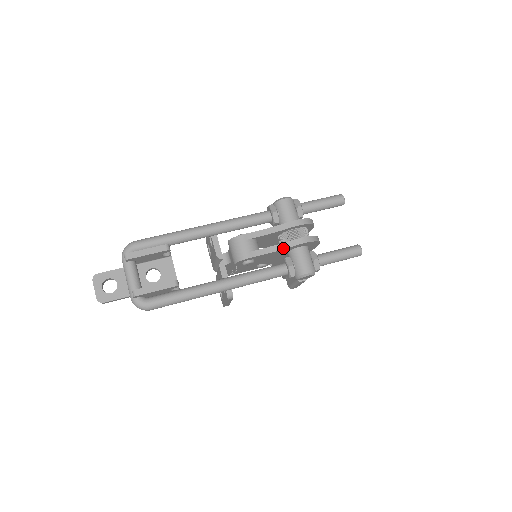
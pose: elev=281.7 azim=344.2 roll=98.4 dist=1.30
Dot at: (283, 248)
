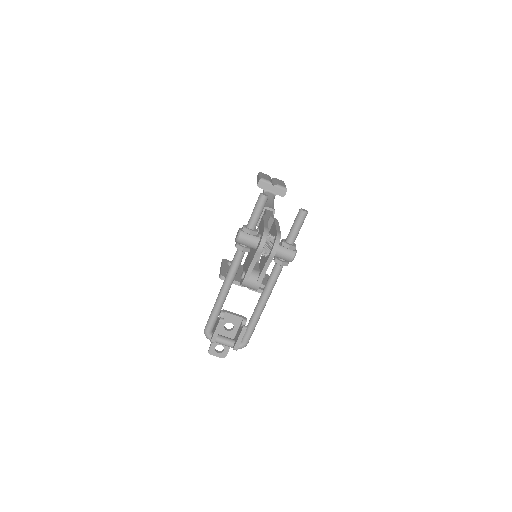
Dot at: occluded
